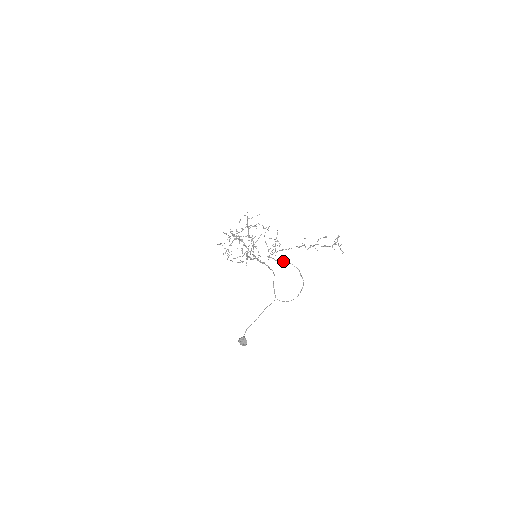
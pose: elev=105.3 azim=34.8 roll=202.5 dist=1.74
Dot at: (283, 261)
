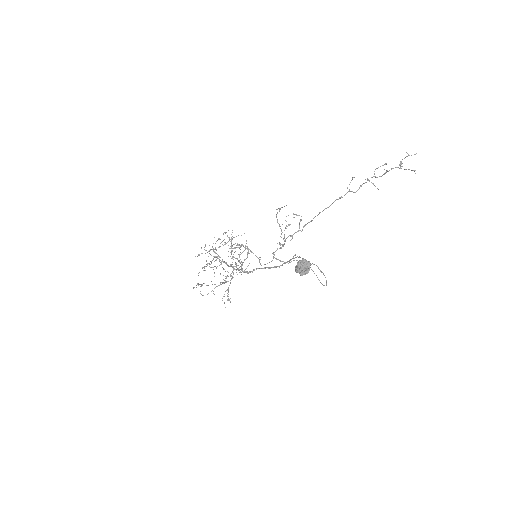
Dot at: (293, 260)
